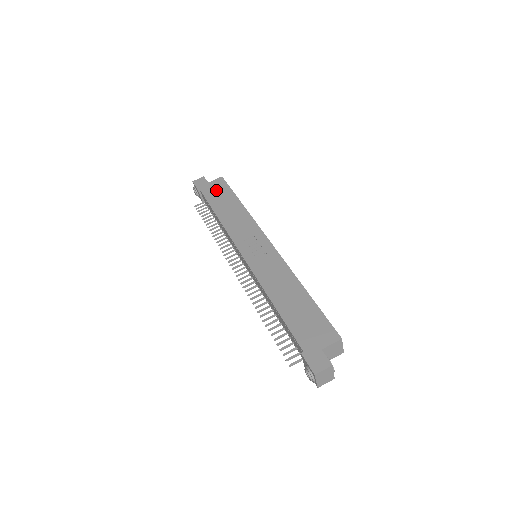
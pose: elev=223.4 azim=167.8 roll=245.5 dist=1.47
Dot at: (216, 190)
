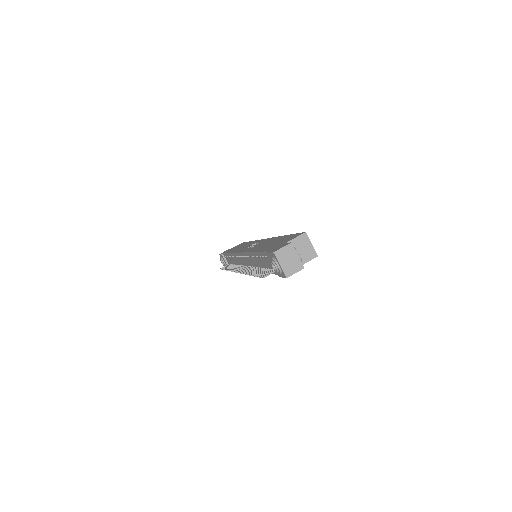
Dot at: (235, 247)
